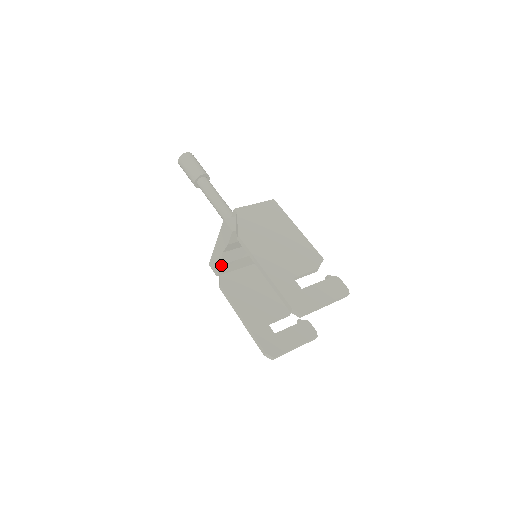
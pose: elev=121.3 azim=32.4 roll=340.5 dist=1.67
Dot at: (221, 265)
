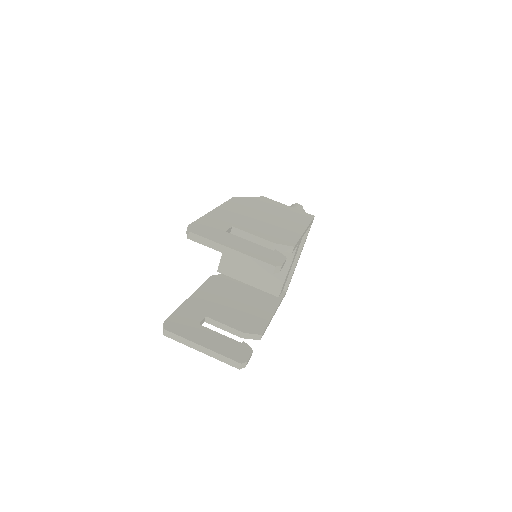
Dot at: (223, 255)
